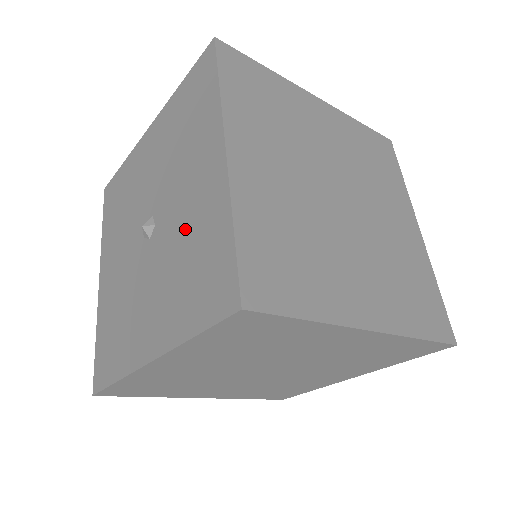
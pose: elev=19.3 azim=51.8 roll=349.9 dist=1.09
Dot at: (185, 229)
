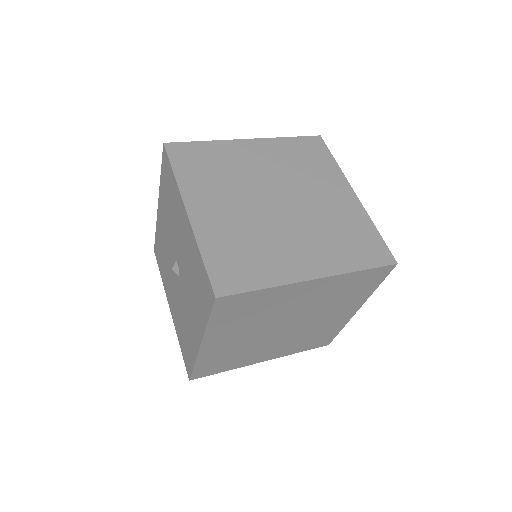
Dot at: (185, 318)
